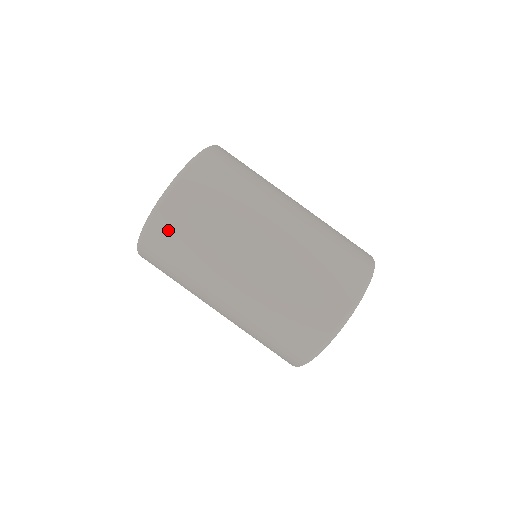
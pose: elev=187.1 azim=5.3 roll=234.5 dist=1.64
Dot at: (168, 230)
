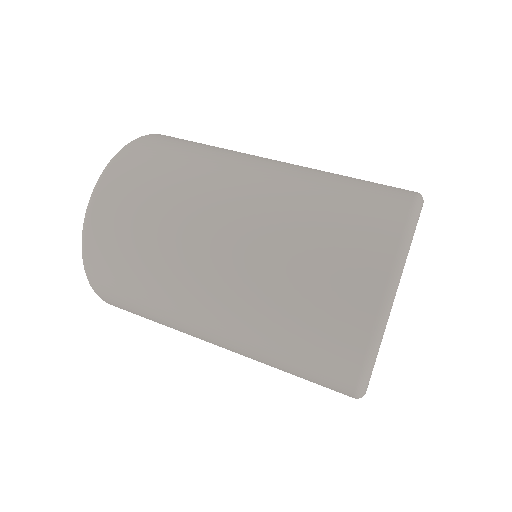
Dot at: (112, 214)
